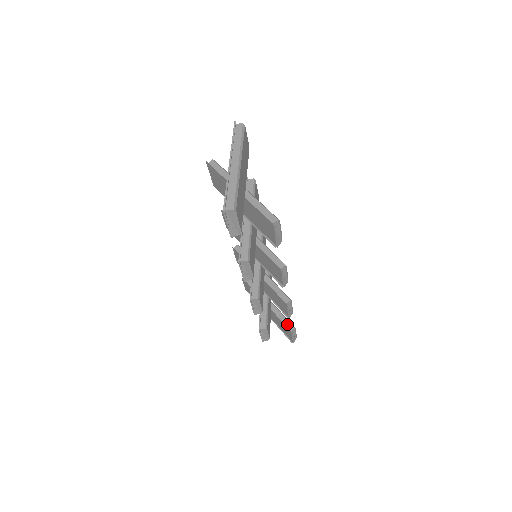
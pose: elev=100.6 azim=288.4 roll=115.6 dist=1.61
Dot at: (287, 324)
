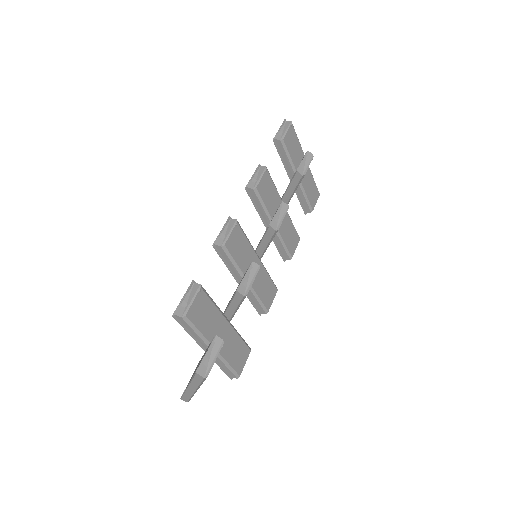
Dot at: occluded
